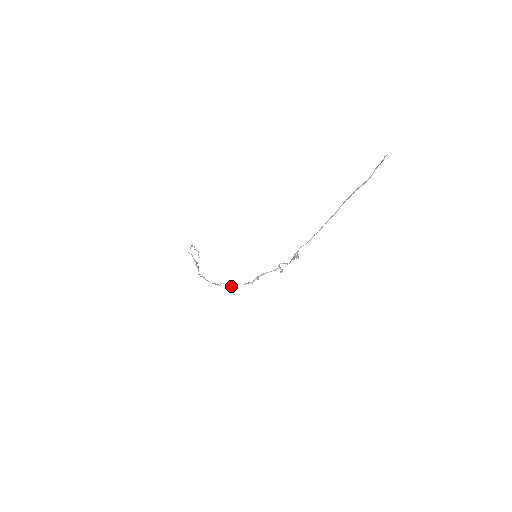
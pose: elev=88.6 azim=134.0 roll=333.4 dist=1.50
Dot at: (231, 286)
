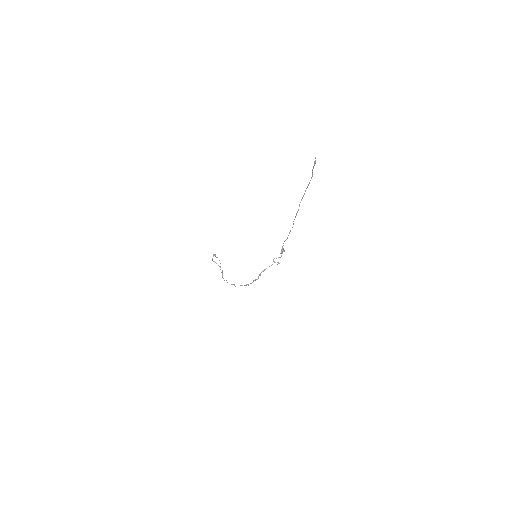
Dot at: (244, 285)
